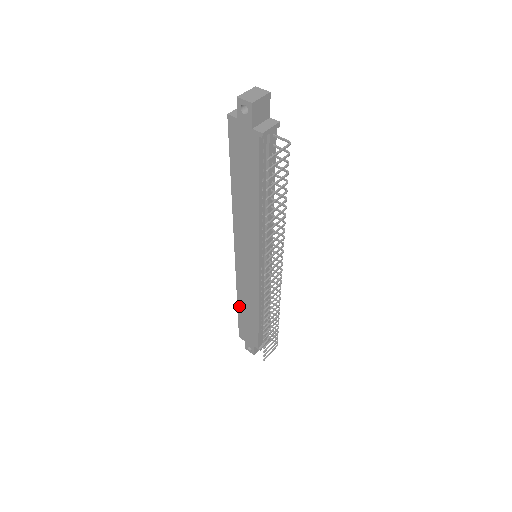
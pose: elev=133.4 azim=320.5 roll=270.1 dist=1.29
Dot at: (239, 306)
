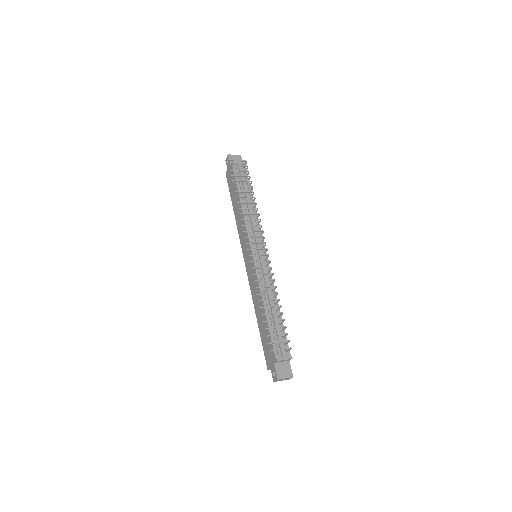
Dot at: (258, 320)
